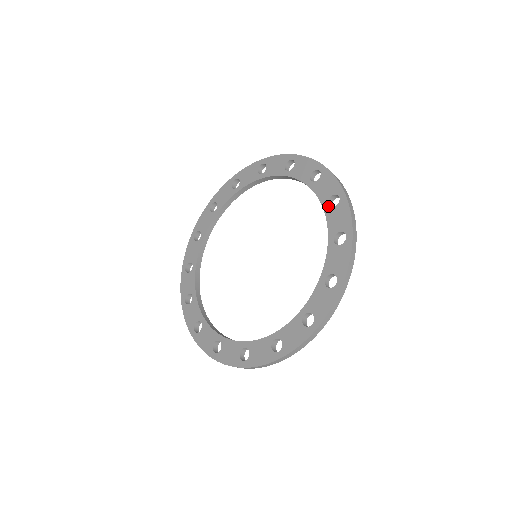
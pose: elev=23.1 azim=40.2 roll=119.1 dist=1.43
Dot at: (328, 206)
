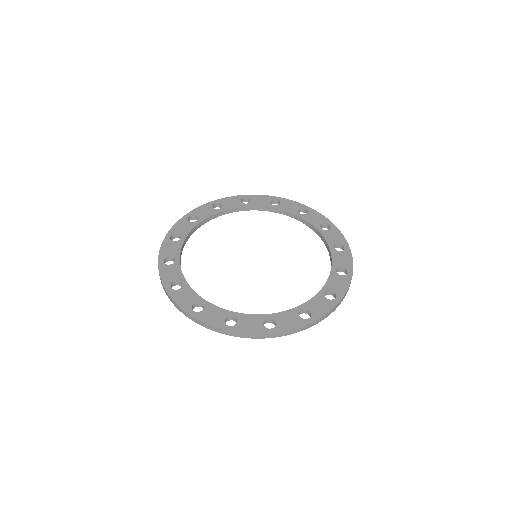
Dot at: (301, 214)
